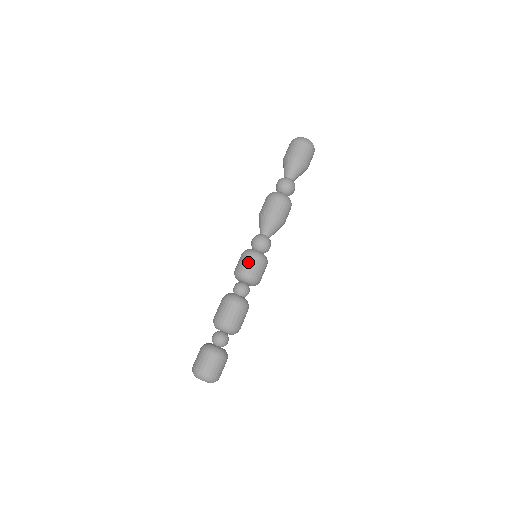
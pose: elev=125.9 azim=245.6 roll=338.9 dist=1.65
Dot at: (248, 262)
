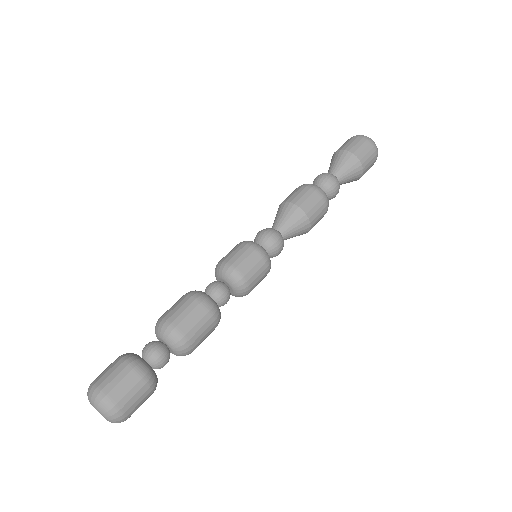
Dot at: (241, 253)
